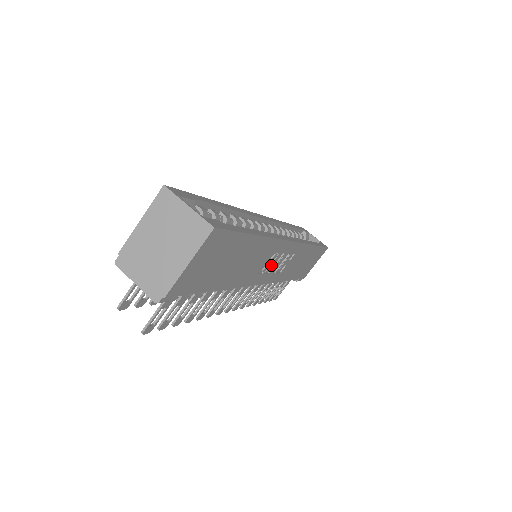
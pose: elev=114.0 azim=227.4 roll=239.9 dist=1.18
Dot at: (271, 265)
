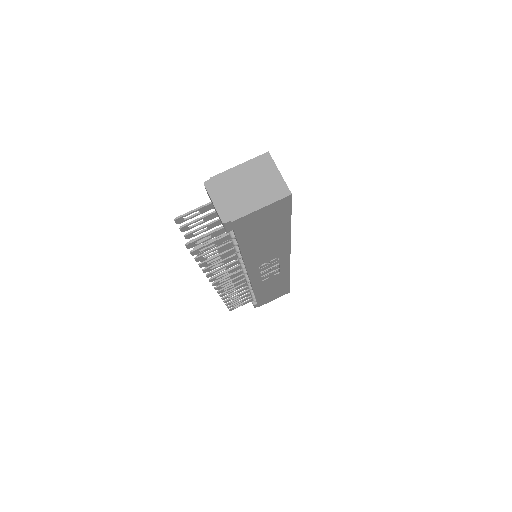
Dot at: (267, 266)
